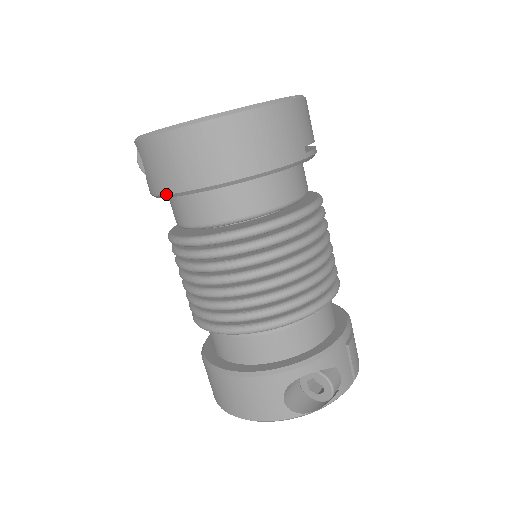
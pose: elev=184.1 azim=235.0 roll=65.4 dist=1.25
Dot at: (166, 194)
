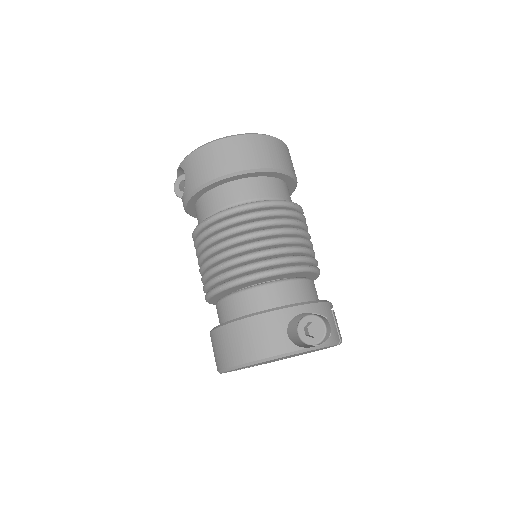
Dot at: (203, 184)
